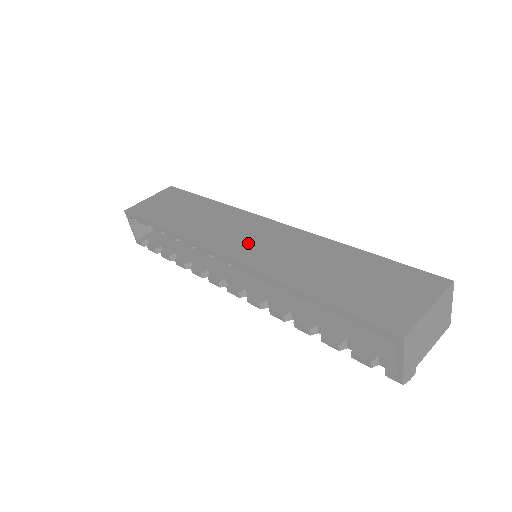
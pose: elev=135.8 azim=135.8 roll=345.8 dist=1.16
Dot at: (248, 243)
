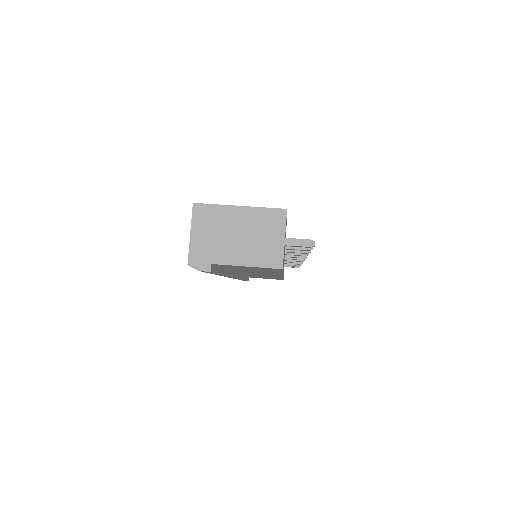
Dot at: occluded
